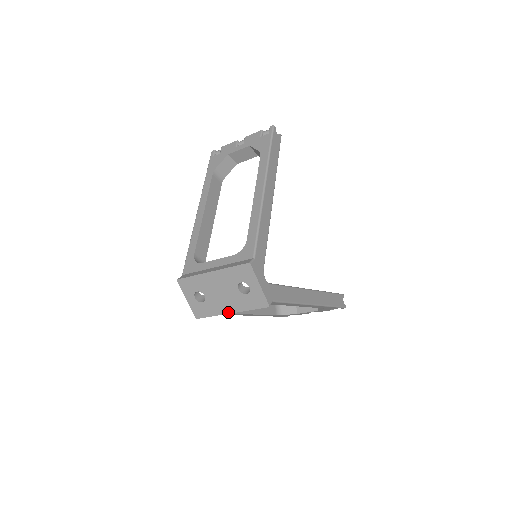
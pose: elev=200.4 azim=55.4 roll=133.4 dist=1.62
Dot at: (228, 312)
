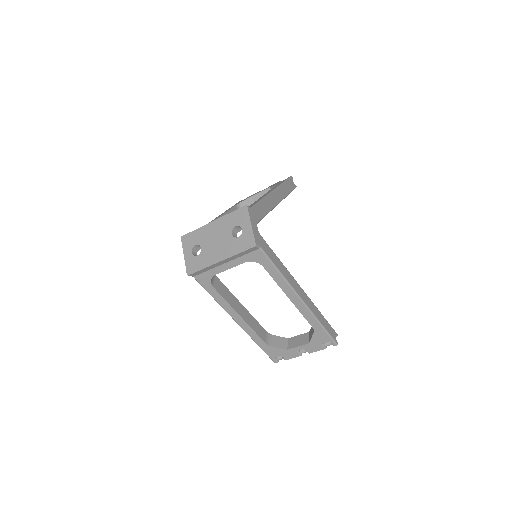
Dot at: (218, 261)
